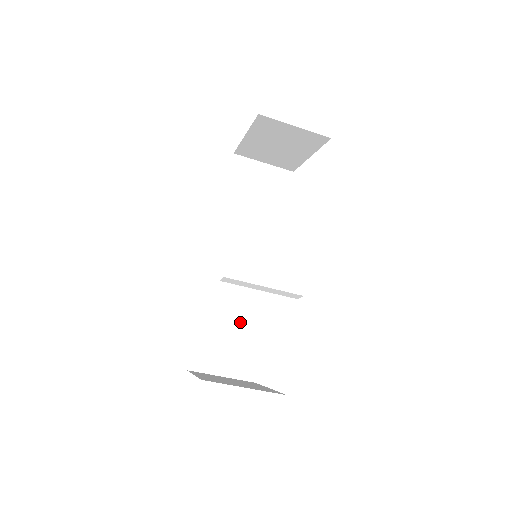
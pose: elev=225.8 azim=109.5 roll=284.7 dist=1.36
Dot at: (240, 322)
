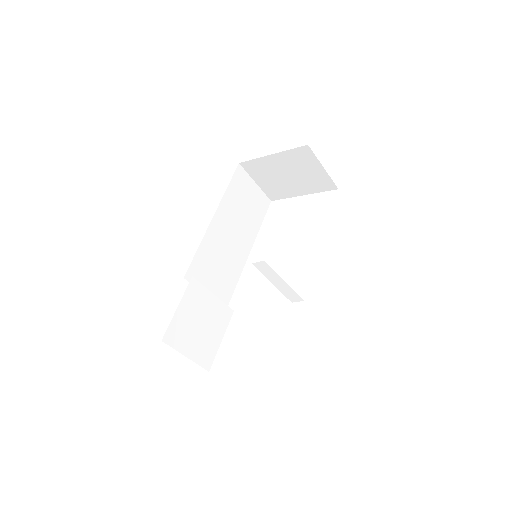
Dot at: (212, 311)
